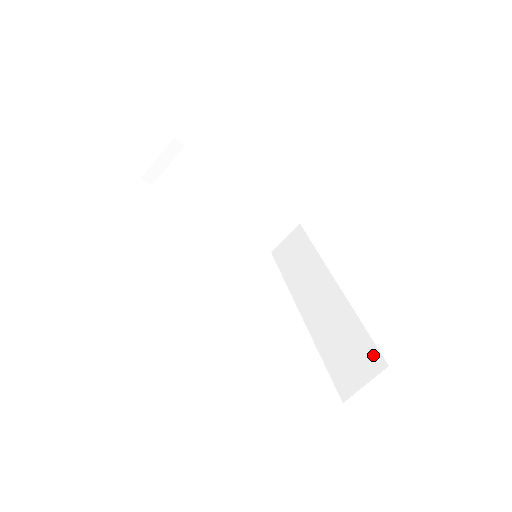
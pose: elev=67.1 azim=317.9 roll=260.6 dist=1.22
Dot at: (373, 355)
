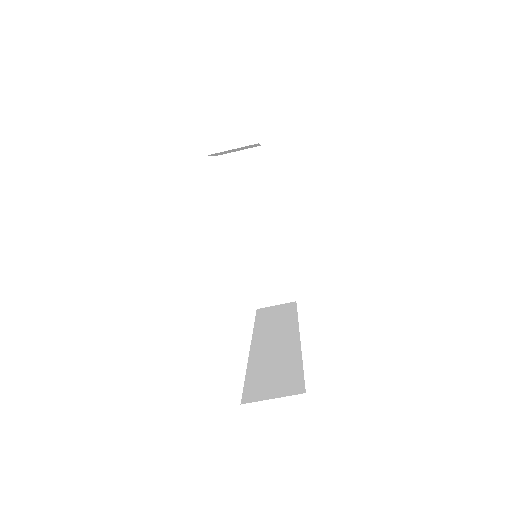
Dot at: (297, 383)
